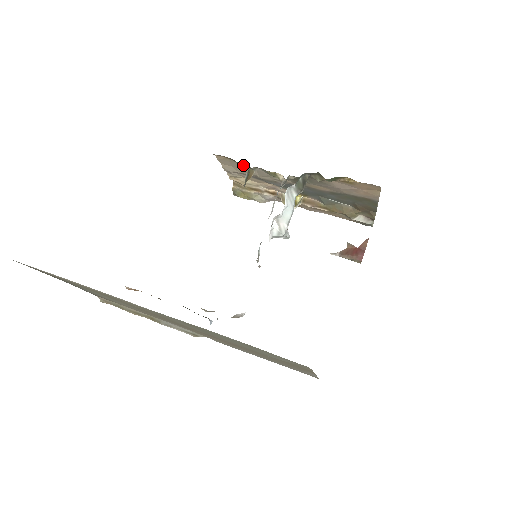
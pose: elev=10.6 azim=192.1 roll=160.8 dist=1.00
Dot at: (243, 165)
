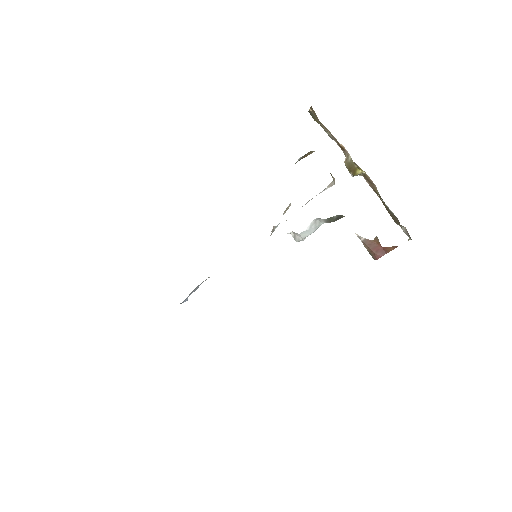
Dot at: occluded
